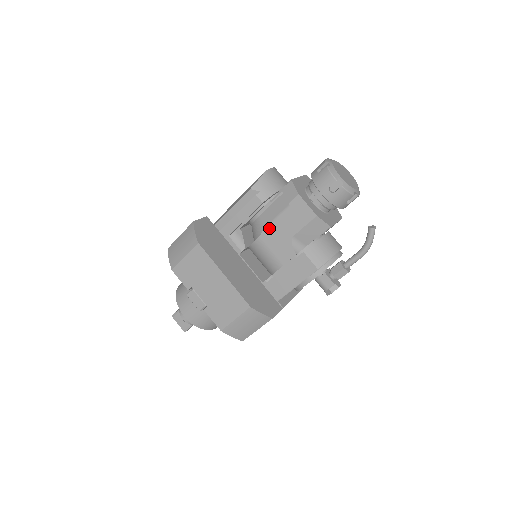
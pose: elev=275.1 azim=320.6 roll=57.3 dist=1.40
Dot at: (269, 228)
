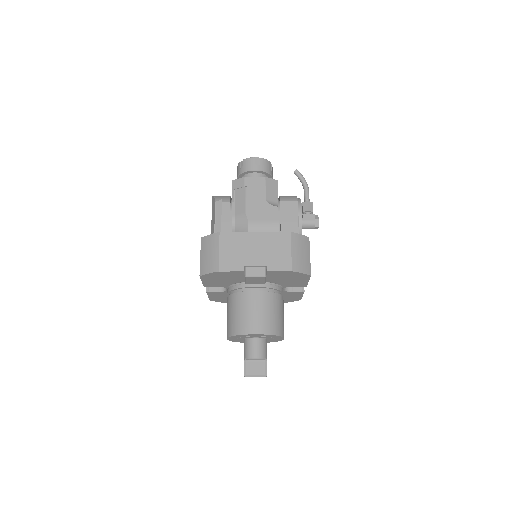
Dot at: (248, 210)
